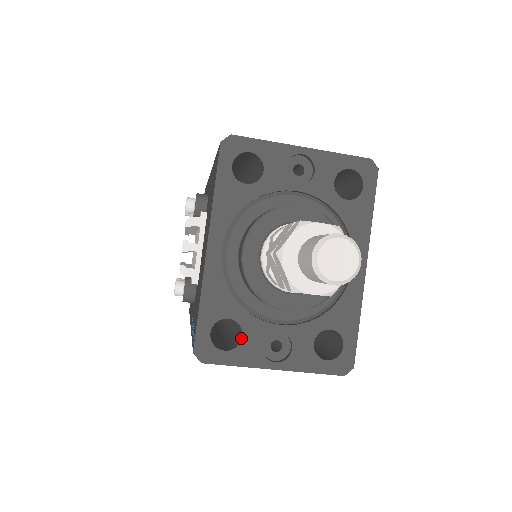
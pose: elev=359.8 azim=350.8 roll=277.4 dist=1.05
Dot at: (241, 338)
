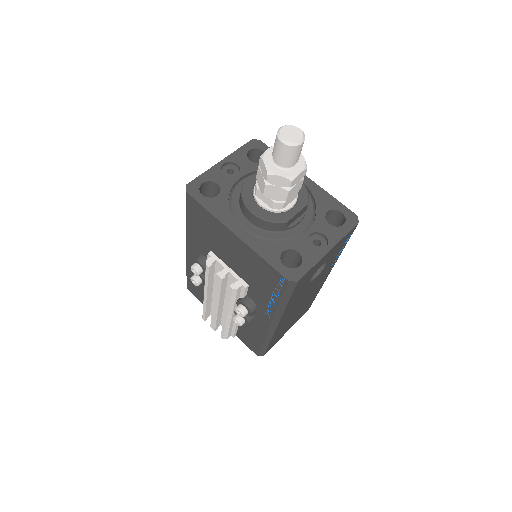
Dot at: (299, 254)
